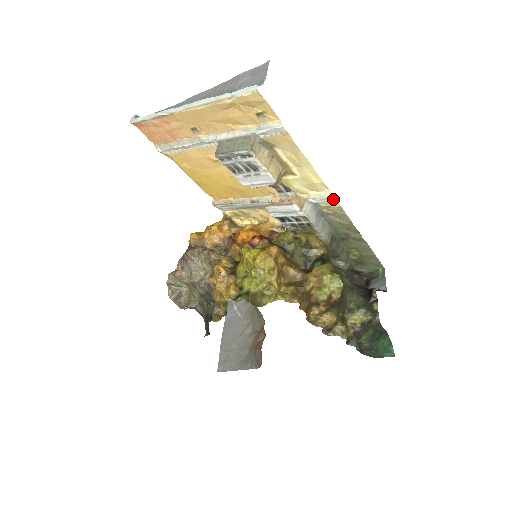
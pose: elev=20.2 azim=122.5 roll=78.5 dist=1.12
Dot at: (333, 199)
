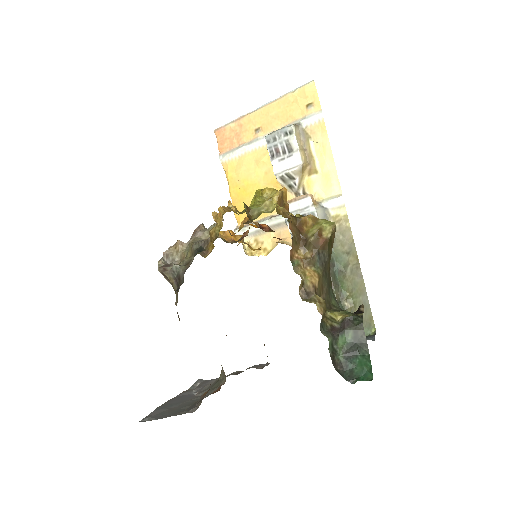
Dot at: (342, 200)
